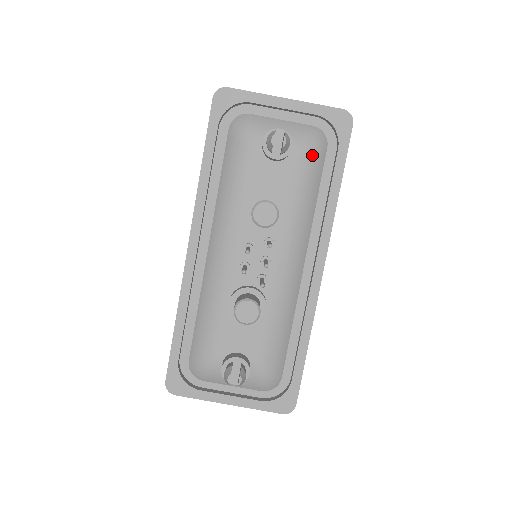
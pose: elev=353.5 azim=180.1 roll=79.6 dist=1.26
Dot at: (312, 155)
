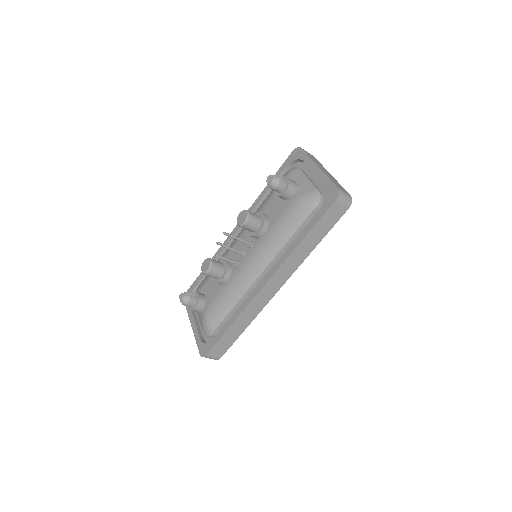
Dot at: (300, 206)
